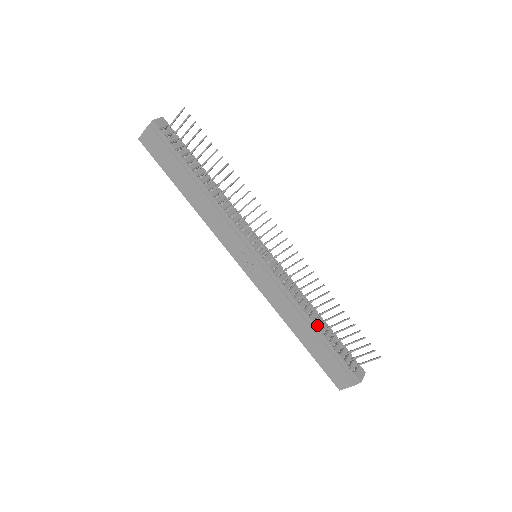
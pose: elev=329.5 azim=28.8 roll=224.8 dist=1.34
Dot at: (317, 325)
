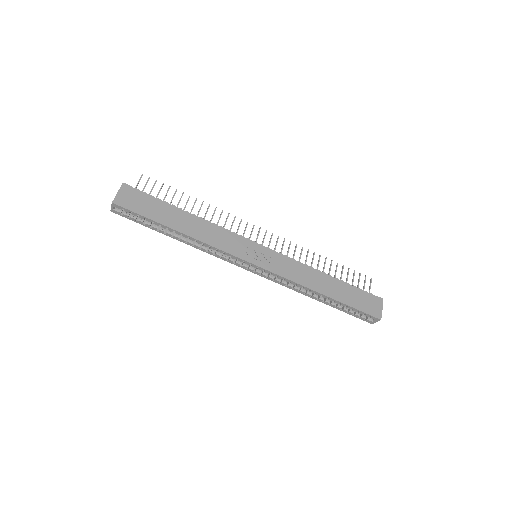
Dot at: (330, 276)
